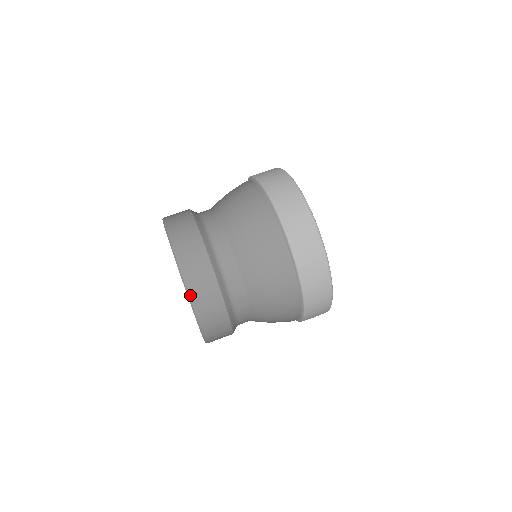
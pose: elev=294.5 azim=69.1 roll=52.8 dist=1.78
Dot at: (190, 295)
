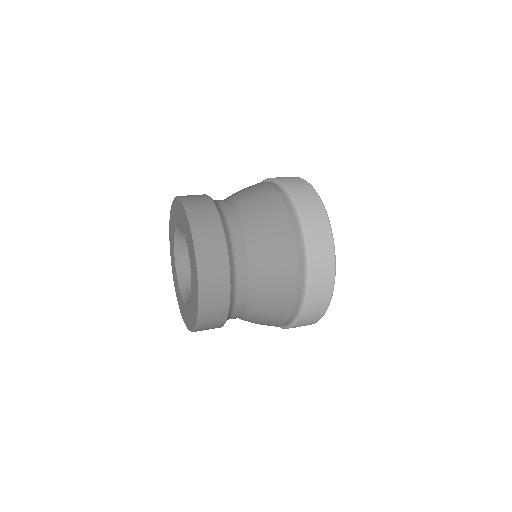
Dot at: (201, 281)
